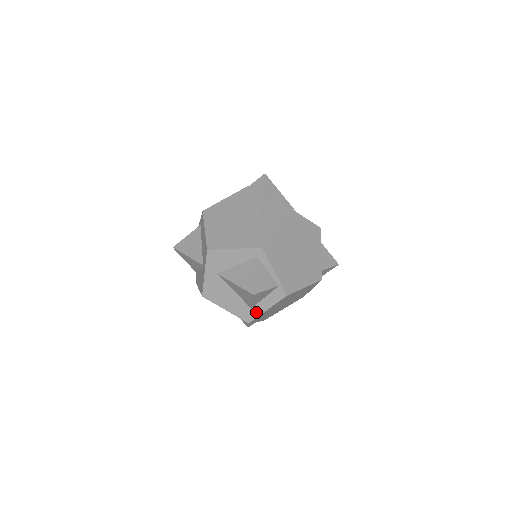
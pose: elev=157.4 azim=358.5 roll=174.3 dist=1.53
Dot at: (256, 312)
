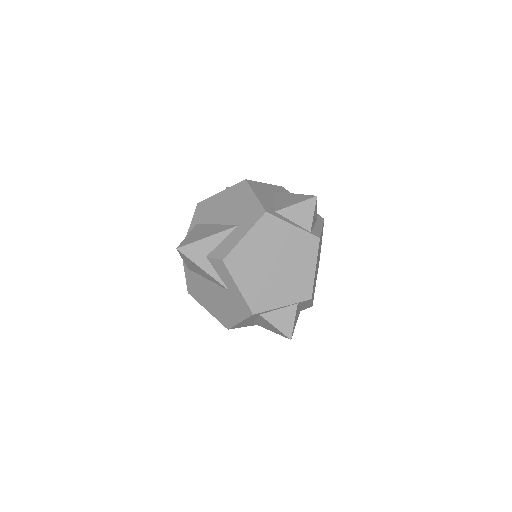
Dot at: (307, 306)
